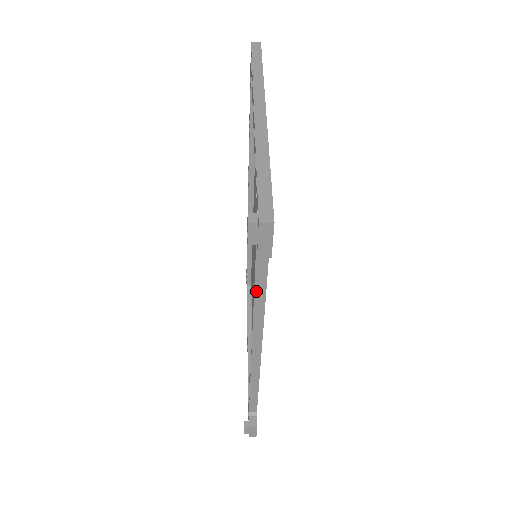
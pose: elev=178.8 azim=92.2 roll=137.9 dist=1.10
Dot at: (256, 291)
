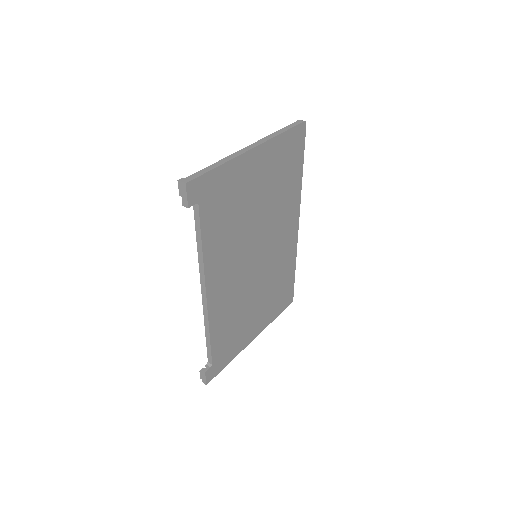
Dot at: (197, 240)
